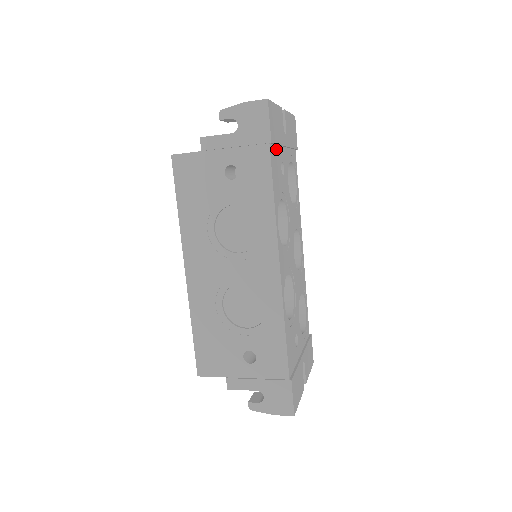
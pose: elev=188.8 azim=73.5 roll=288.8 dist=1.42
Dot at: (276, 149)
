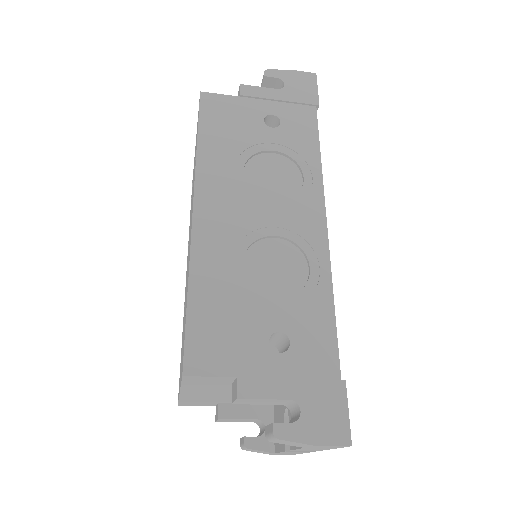
Dot at: occluded
